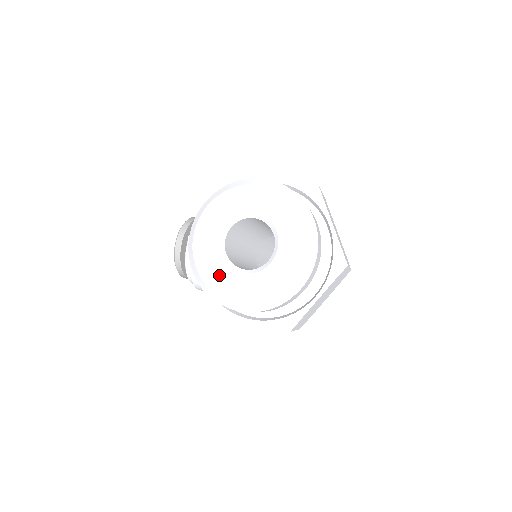
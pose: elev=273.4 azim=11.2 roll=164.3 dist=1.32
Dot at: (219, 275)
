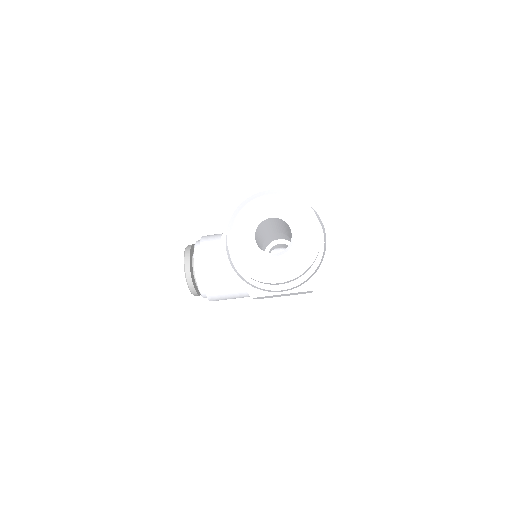
Dot at: (259, 263)
